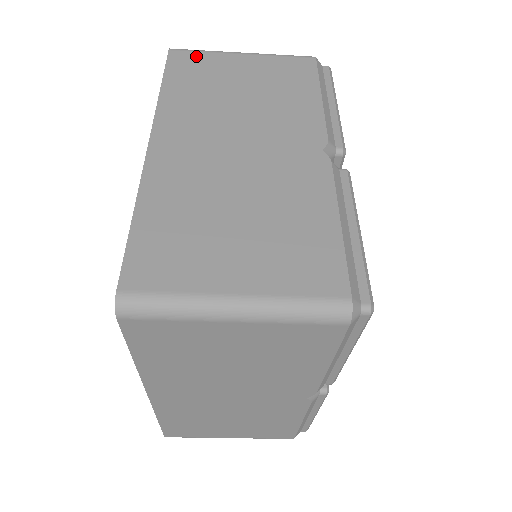
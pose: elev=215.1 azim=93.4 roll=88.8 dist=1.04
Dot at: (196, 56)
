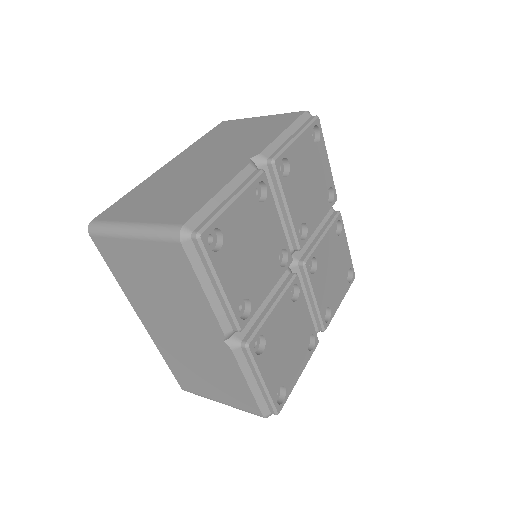
Dot at: (233, 122)
